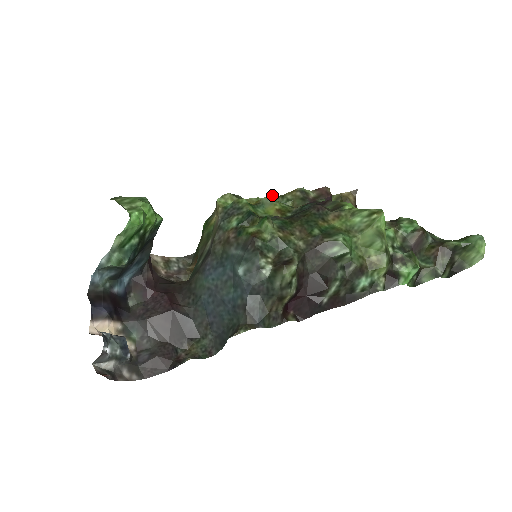
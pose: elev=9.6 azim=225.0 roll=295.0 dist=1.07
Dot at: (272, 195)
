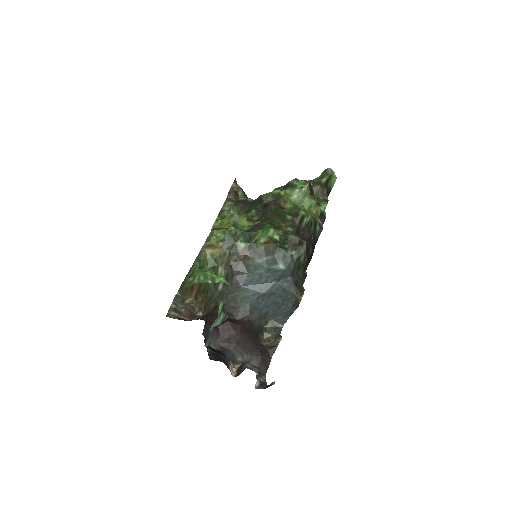
Dot at: (233, 214)
